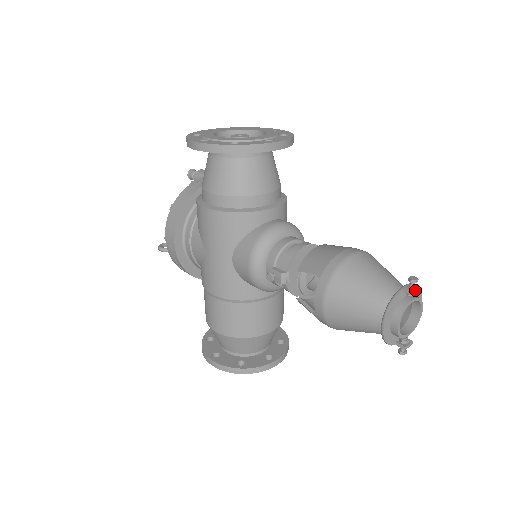
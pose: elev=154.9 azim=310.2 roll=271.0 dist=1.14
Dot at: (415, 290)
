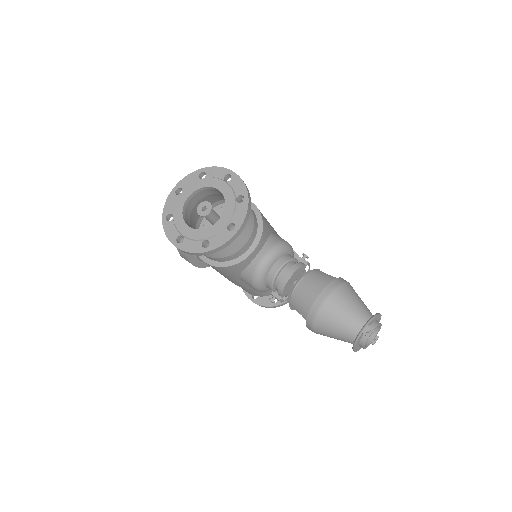
Dot at: (370, 335)
